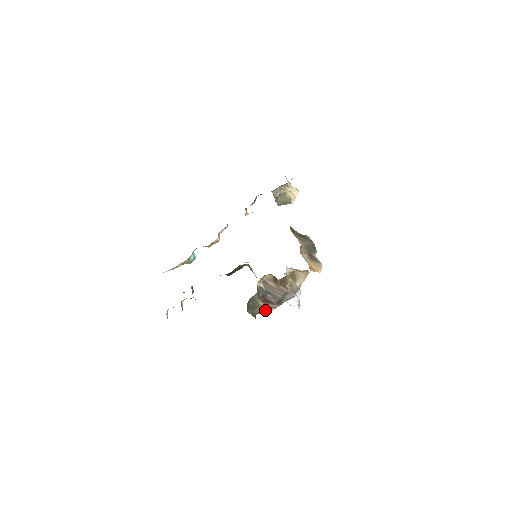
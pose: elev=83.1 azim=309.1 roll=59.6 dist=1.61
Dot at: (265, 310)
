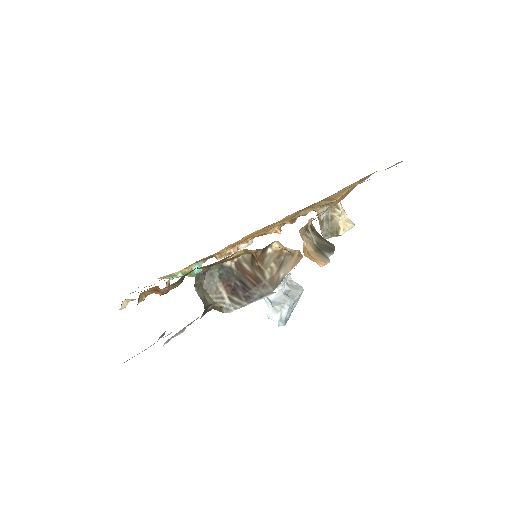
Dot at: (226, 305)
